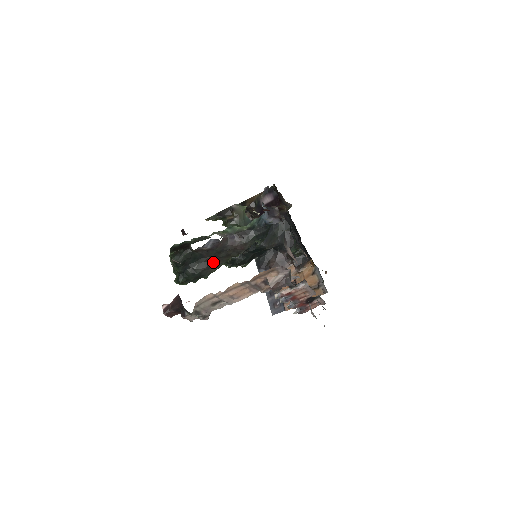
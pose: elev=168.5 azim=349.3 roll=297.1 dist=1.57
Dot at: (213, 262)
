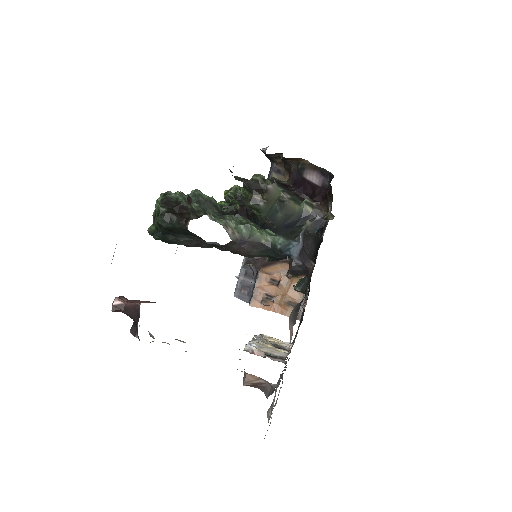
Dot at: (204, 244)
